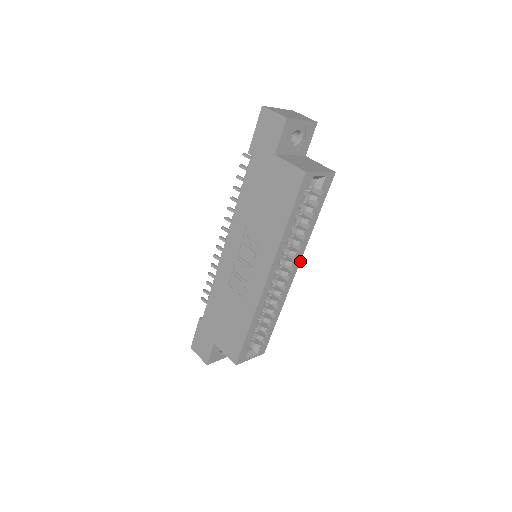
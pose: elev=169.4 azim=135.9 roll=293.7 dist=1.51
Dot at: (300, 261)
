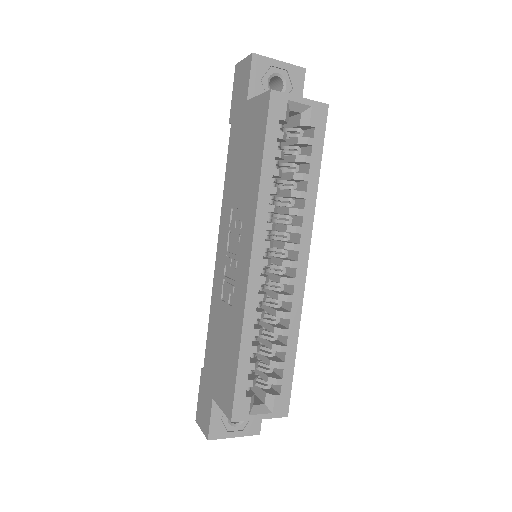
Dot at: occluded
